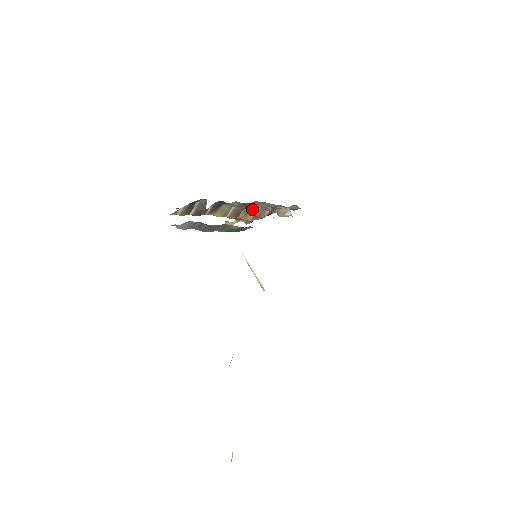
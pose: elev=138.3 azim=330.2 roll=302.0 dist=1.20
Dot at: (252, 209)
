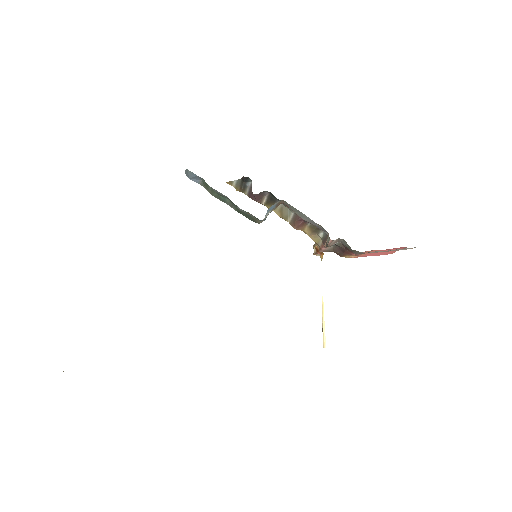
Dot at: (318, 229)
